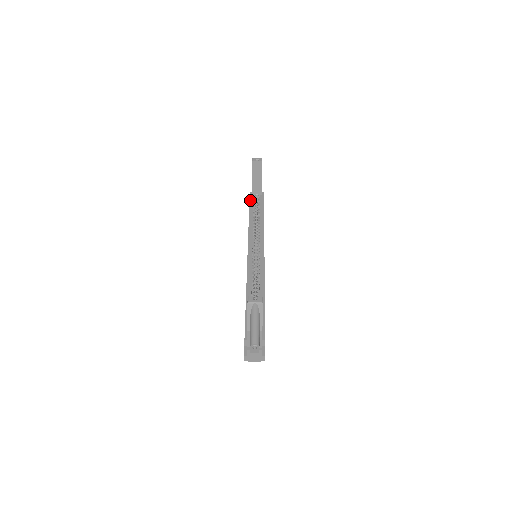
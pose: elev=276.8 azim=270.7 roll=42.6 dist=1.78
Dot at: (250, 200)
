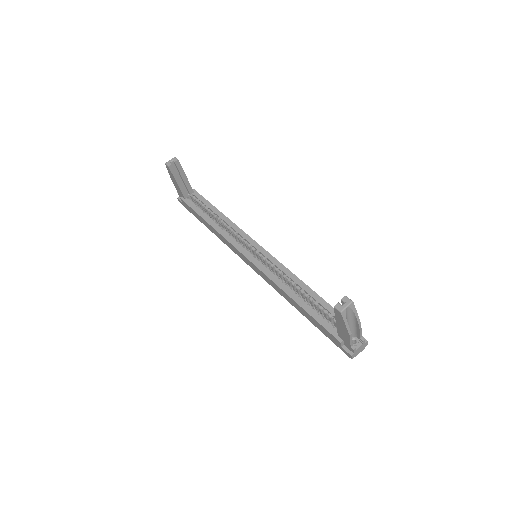
Dot at: (189, 206)
